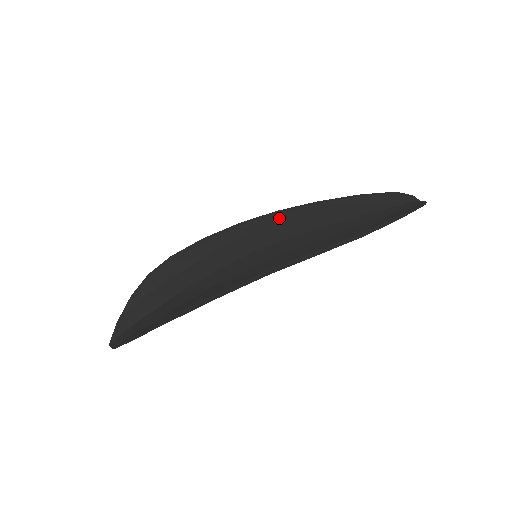
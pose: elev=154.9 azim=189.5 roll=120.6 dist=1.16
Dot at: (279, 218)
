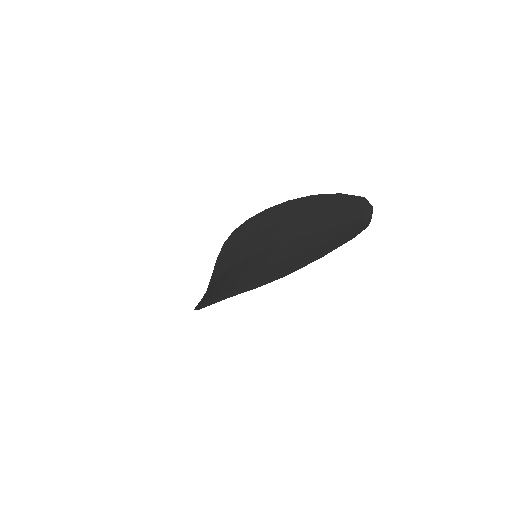
Dot at: (282, 214)
